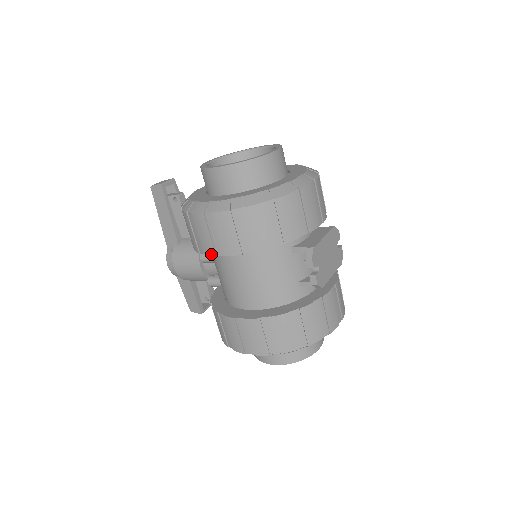
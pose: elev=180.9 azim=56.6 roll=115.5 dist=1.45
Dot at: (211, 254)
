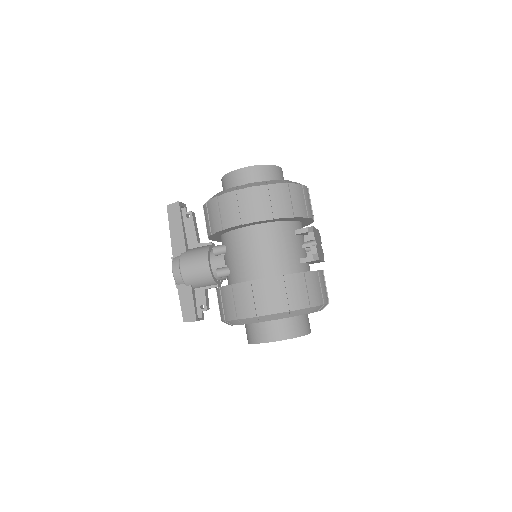
Dot at: (236, 224)
